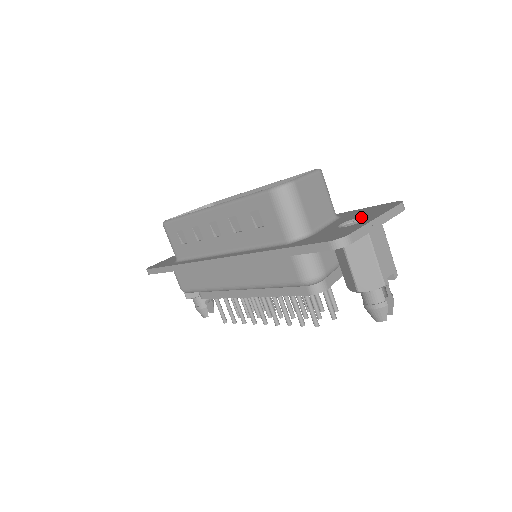
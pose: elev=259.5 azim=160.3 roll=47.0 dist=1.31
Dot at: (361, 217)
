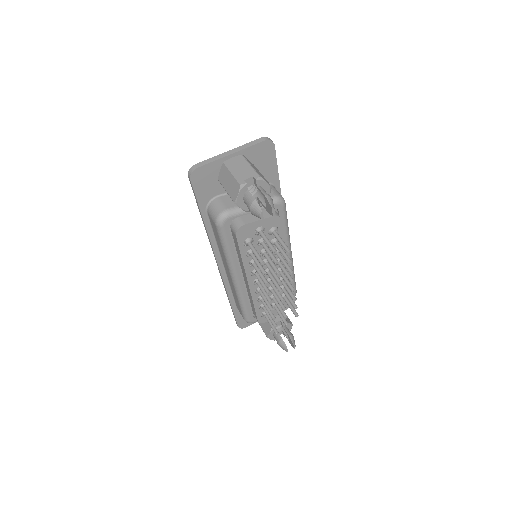
Dot at: occluded
